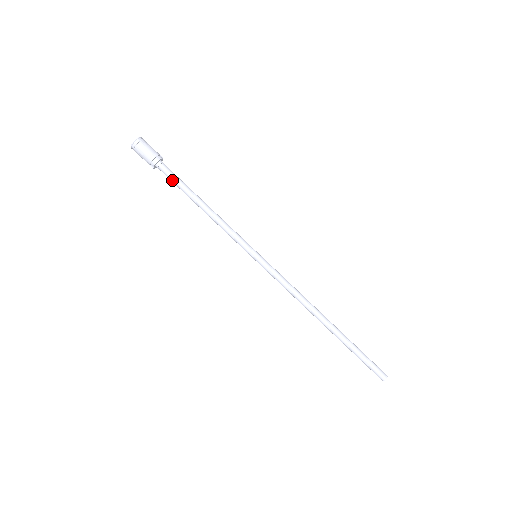
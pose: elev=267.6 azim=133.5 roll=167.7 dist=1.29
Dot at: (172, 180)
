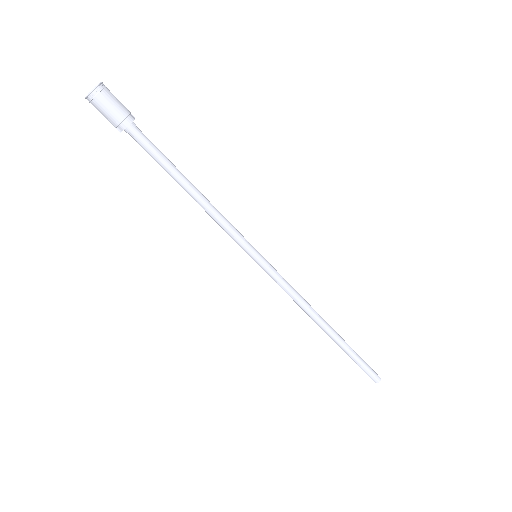
Dot at: (150, 152)
